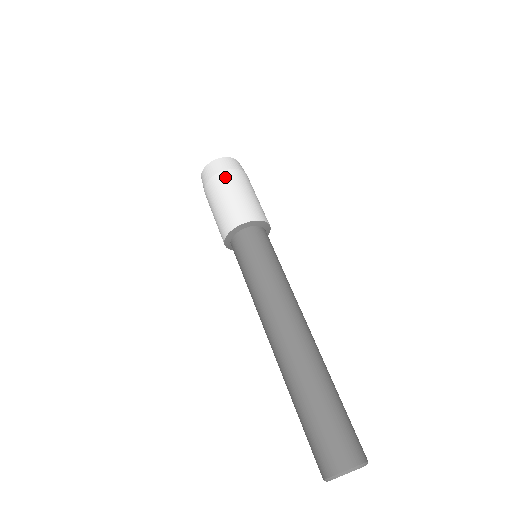
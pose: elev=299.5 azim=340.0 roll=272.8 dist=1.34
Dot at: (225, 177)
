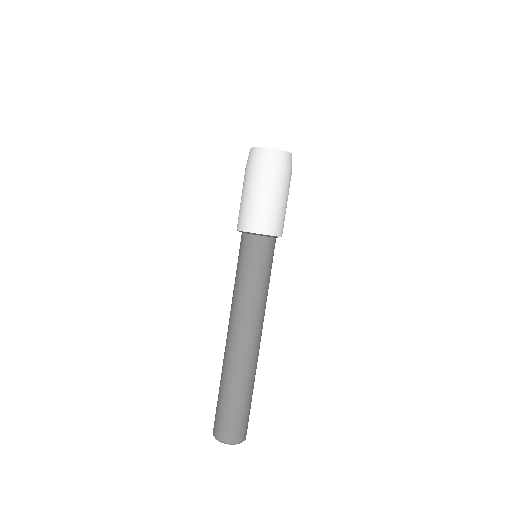
Dot at: (283, 178)
